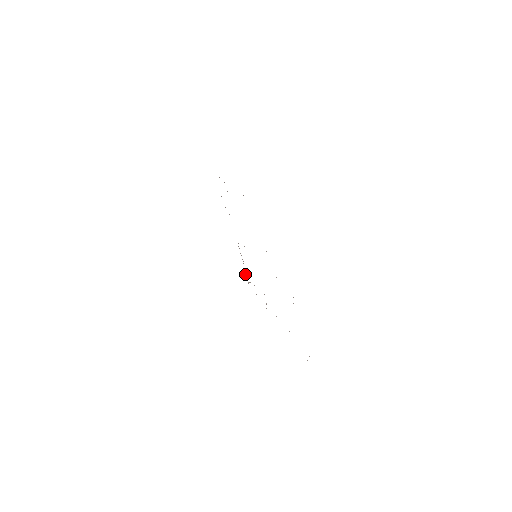
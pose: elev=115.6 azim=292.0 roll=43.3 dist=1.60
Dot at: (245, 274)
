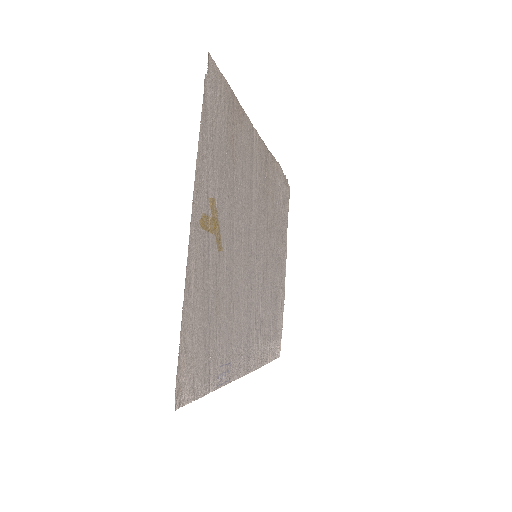
Dot at: occluded
